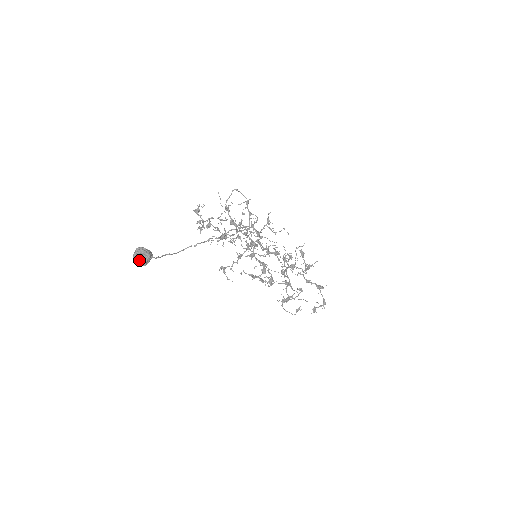
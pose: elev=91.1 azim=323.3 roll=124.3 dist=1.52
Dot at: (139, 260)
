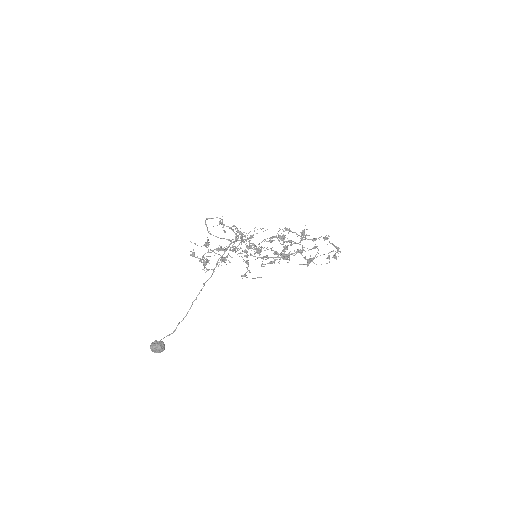
Dot at: (157, 352)
